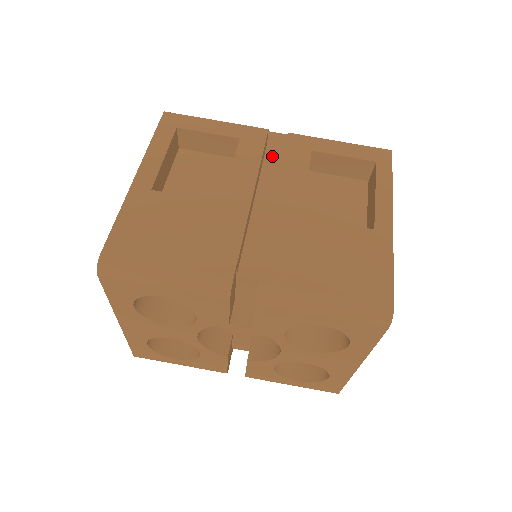
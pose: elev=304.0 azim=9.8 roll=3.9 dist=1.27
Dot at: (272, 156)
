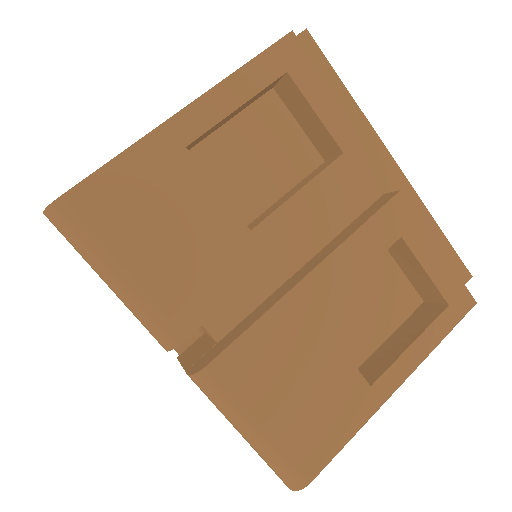
Dot at: (360, 193)
